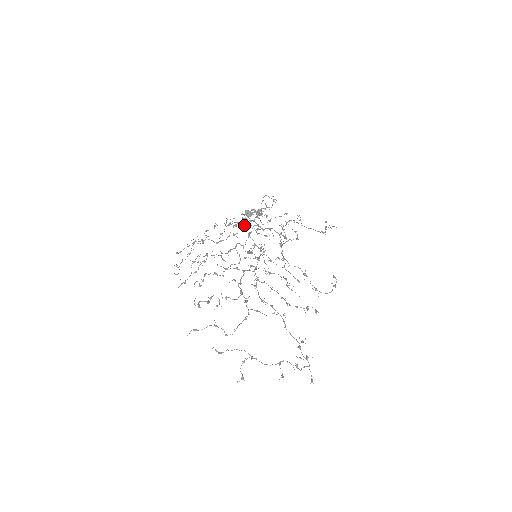
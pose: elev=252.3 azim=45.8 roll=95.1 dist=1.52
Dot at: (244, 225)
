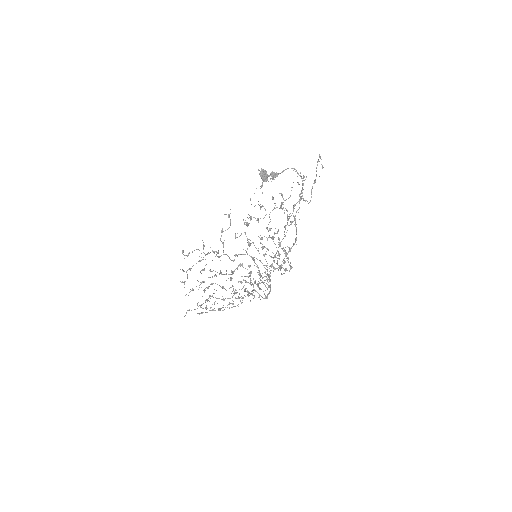
Dot at: occluded
